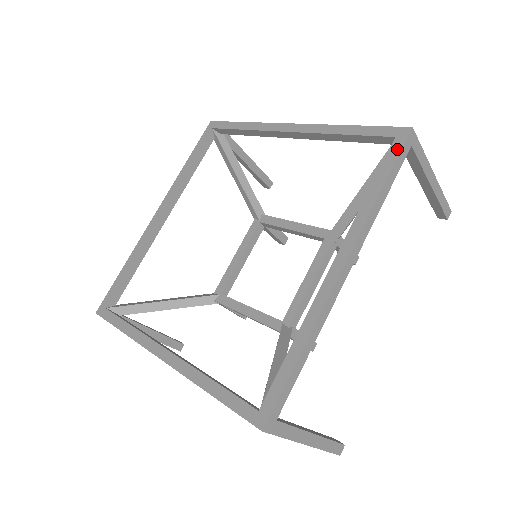
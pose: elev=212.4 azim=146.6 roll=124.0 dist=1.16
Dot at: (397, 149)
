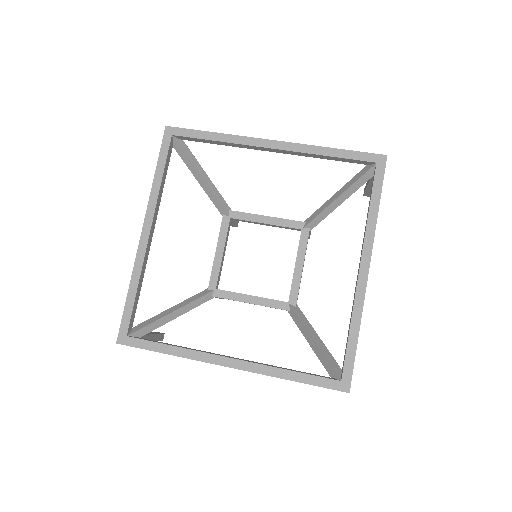
Dot at: (381, 173)
